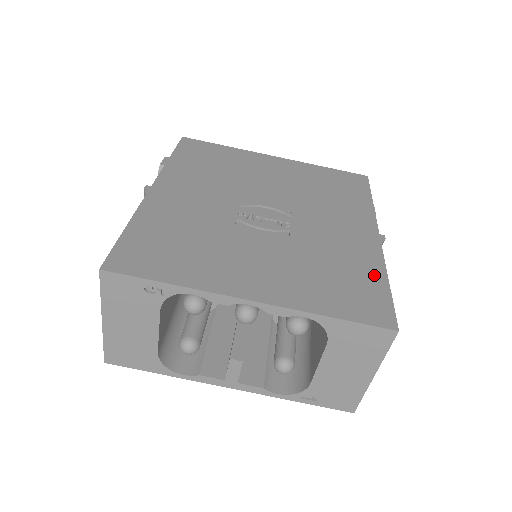
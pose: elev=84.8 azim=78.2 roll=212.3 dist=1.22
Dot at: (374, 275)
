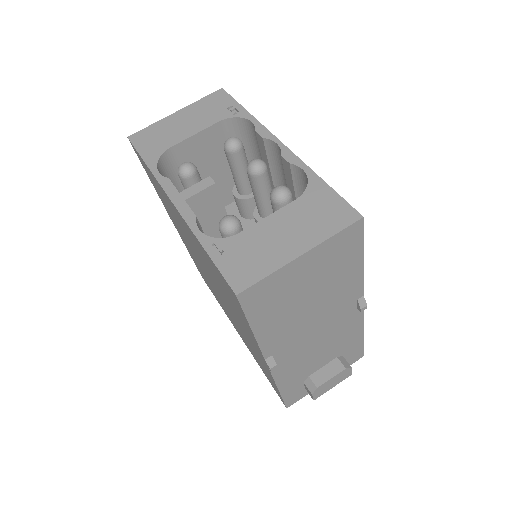
Dot at: occluded
